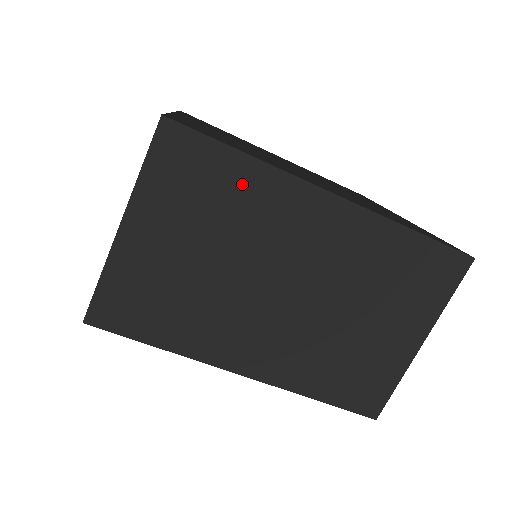
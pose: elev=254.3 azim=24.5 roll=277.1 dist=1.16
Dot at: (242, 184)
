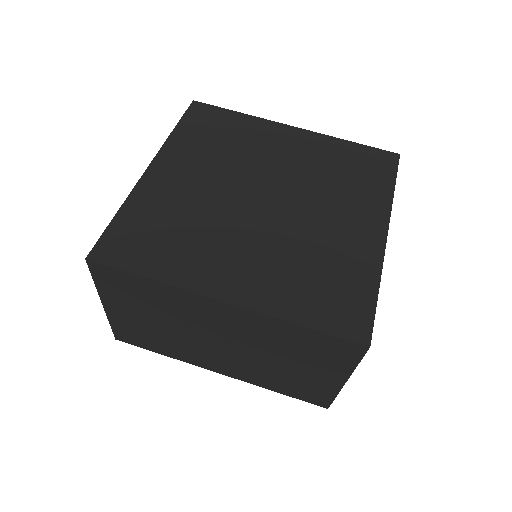
Dot at: (157, 293)
